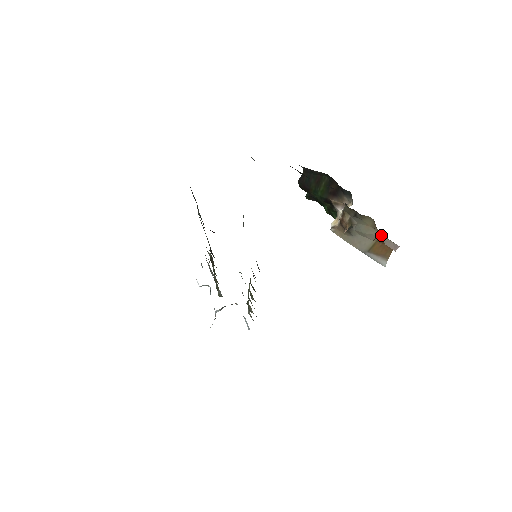
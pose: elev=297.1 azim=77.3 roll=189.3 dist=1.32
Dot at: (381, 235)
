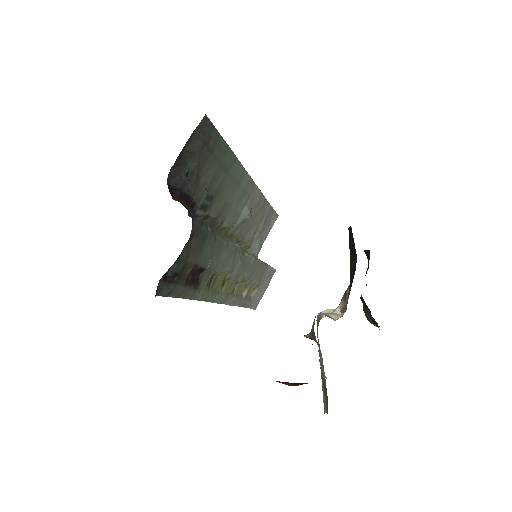
Dot at: occluded
